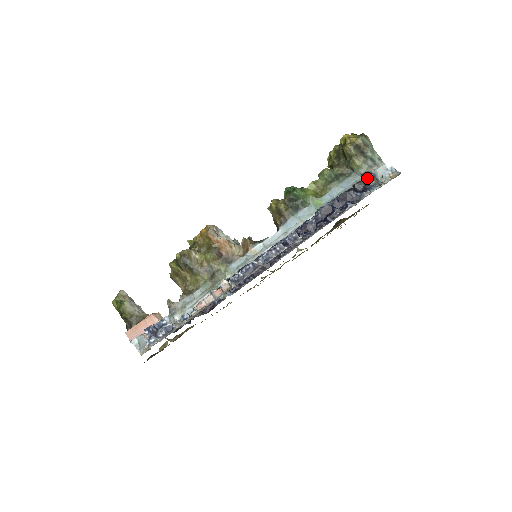
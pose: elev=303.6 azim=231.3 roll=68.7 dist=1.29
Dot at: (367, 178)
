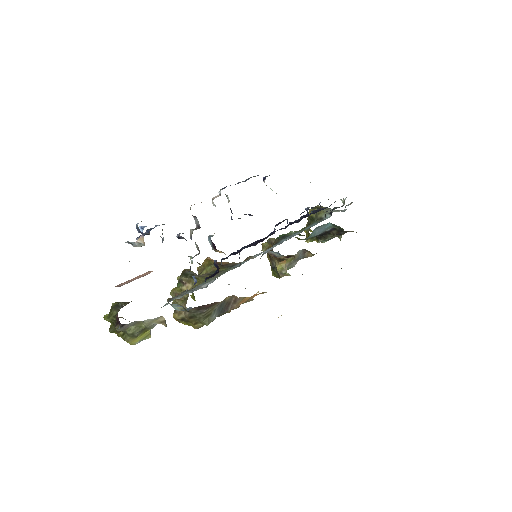
Dot at: (332, 209)
